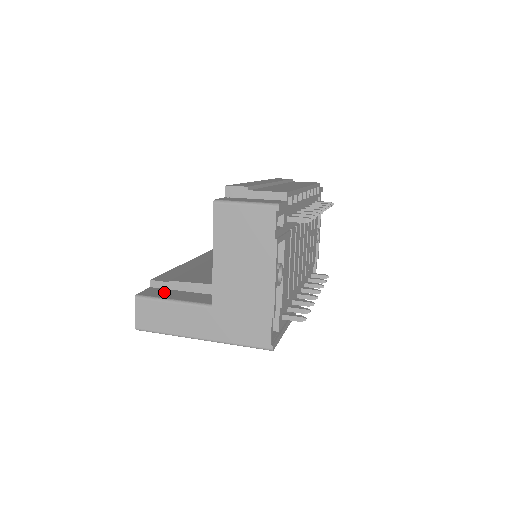
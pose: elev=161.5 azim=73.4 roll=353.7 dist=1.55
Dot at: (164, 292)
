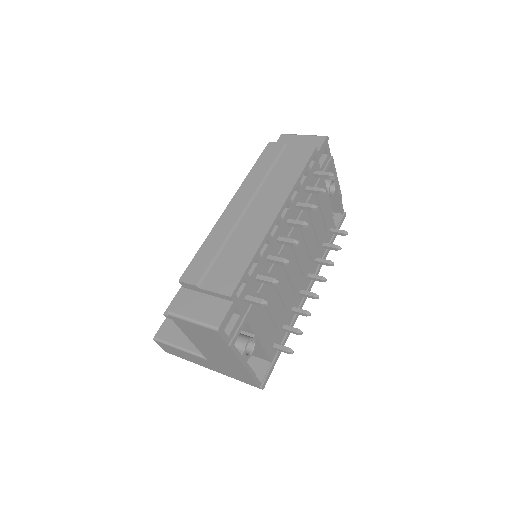
Dot at: (175, 330)
